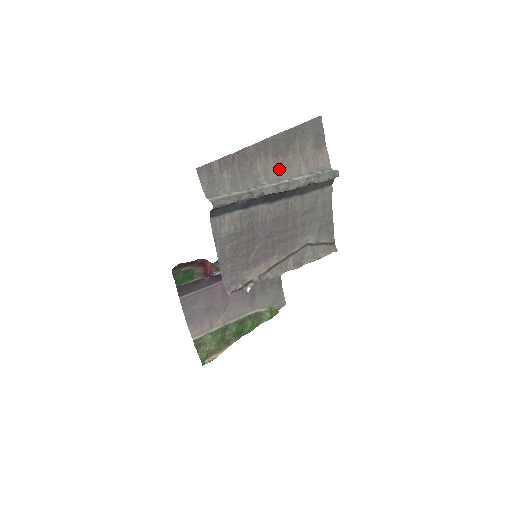
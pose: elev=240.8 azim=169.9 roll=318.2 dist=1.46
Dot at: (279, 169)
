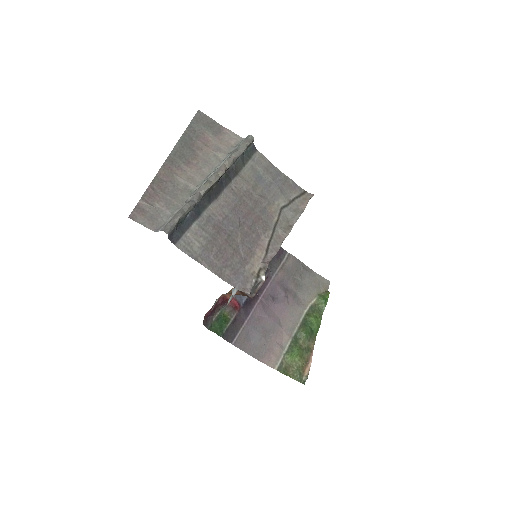
Dot at: (200, 170)
